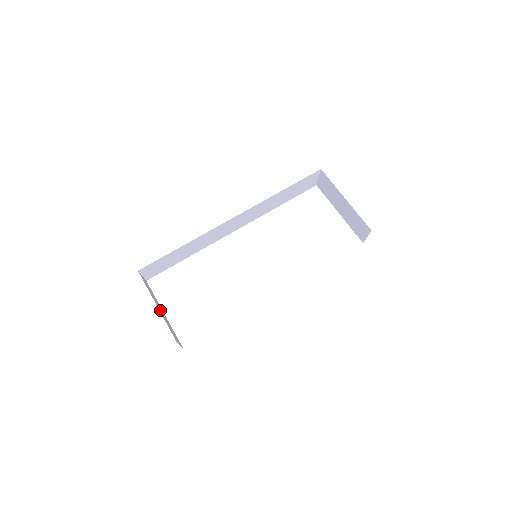
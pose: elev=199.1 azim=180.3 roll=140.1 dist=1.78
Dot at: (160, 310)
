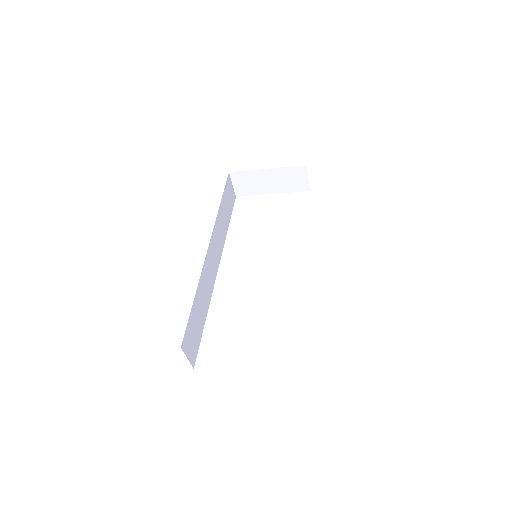
Dot at: occluded
